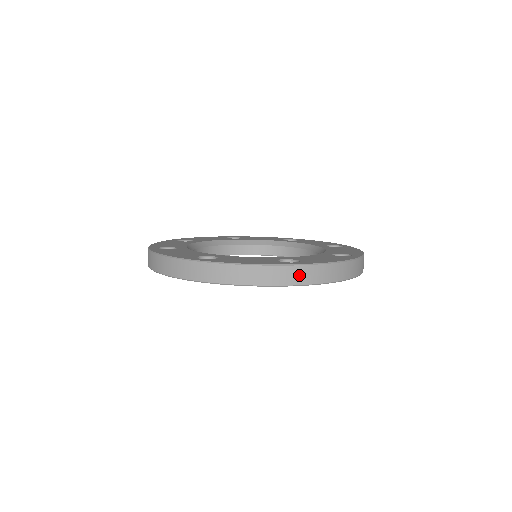
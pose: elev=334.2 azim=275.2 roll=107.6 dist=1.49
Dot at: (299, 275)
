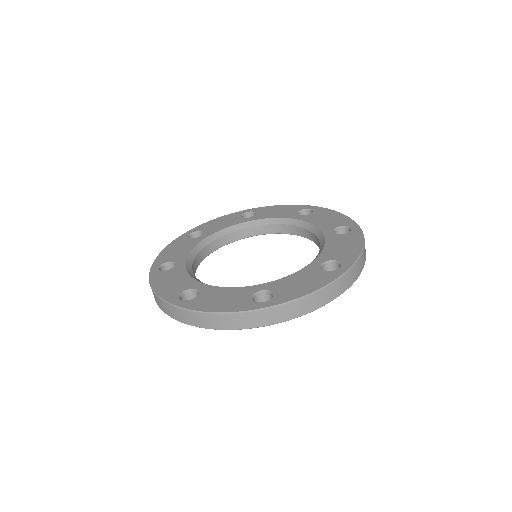
Dot at: (269, 317)
